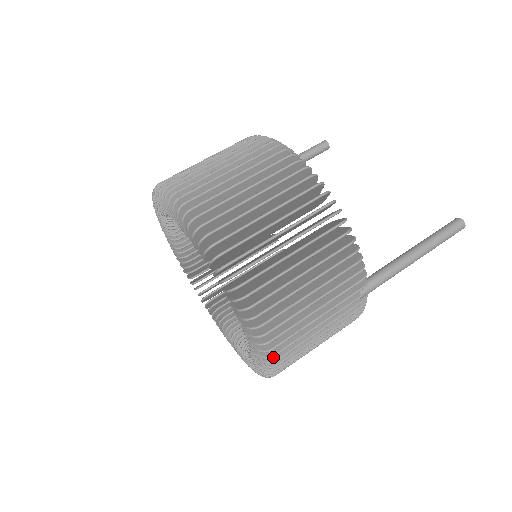
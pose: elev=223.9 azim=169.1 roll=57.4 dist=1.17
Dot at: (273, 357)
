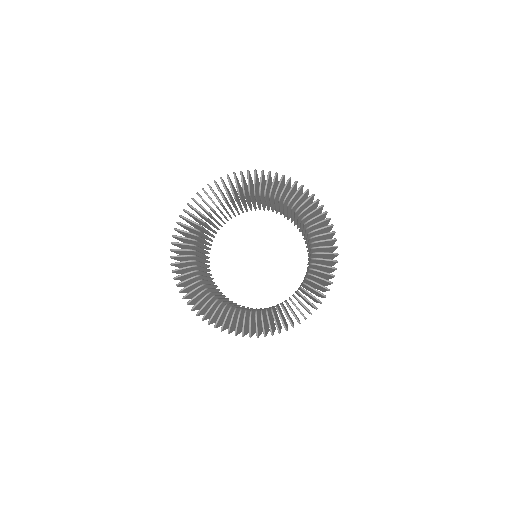
Dot at: occluded
